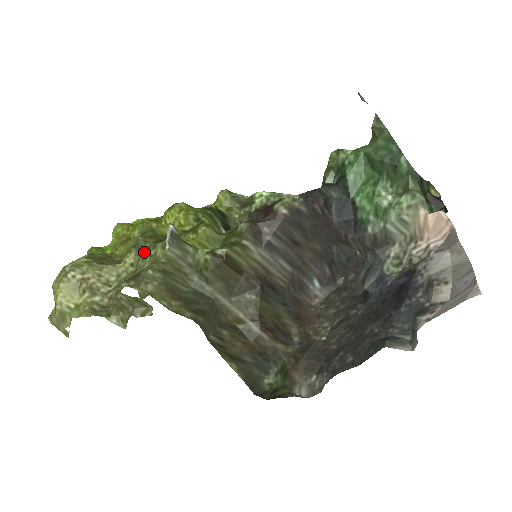
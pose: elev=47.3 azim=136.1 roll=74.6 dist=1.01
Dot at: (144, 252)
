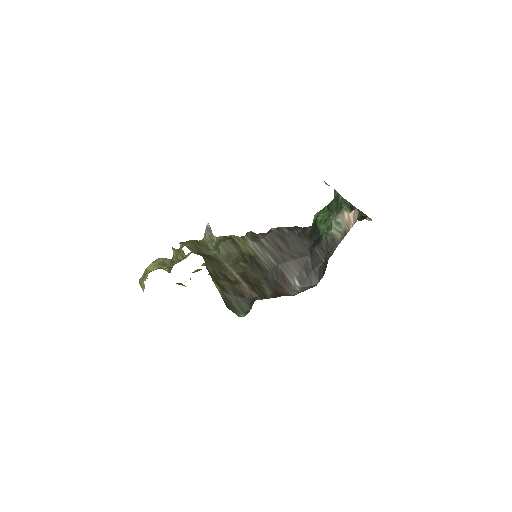
Dot at: occluded
